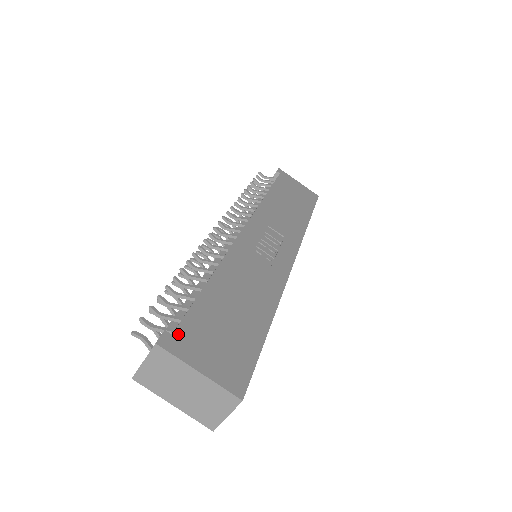
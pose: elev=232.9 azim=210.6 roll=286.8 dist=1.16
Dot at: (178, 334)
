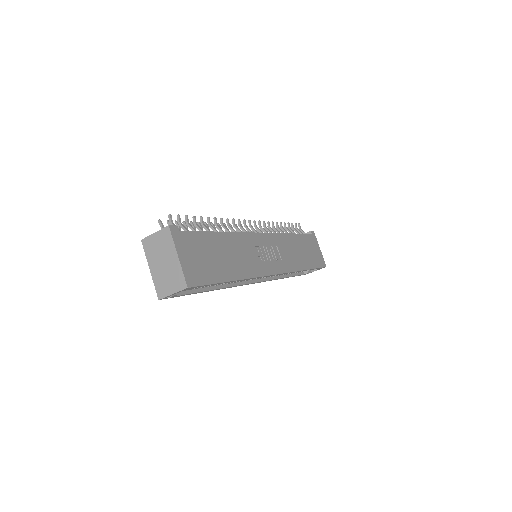
Dot at: (182, 233)
